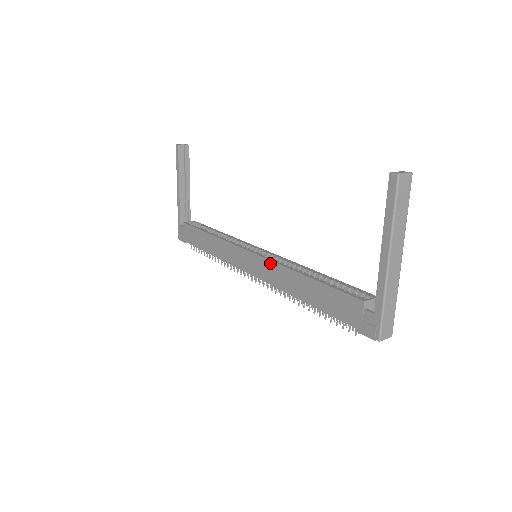
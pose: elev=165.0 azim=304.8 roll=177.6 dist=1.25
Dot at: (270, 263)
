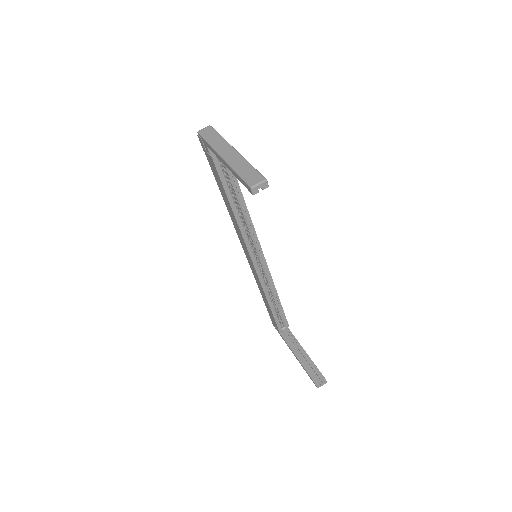
Dot at: (259, 280)
